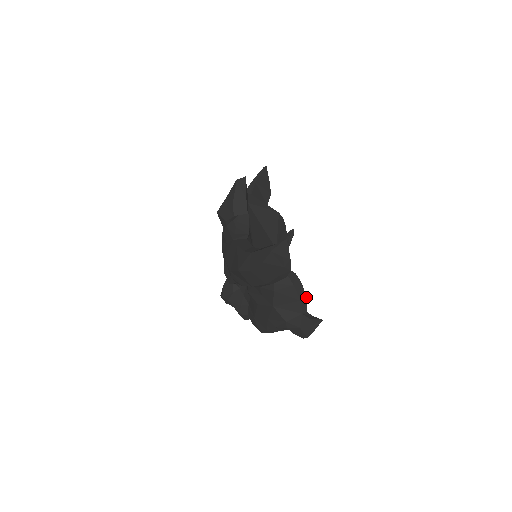
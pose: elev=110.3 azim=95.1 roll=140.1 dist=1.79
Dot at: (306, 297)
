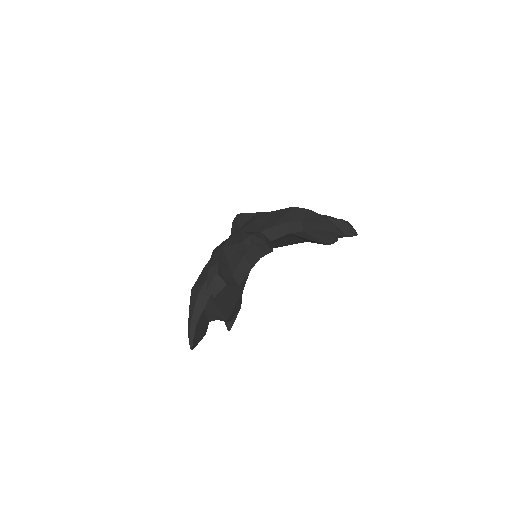
Dot at: occluded
